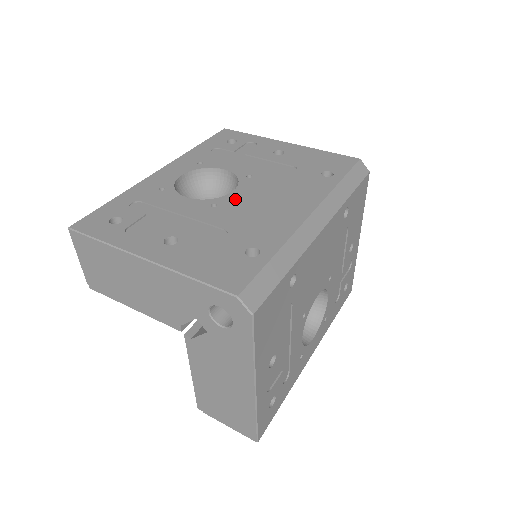
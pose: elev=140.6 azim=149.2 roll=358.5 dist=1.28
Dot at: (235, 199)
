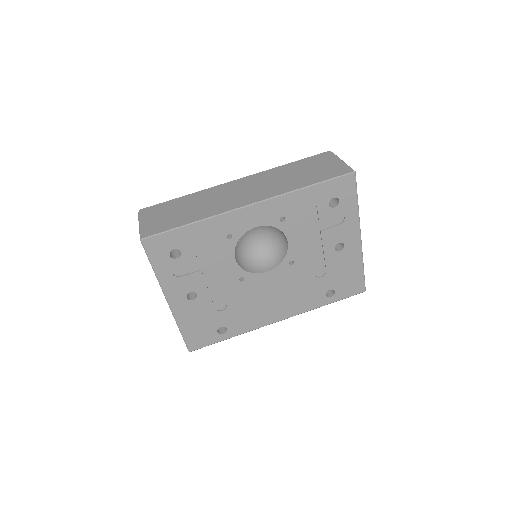
Dot at: (259, 282)
